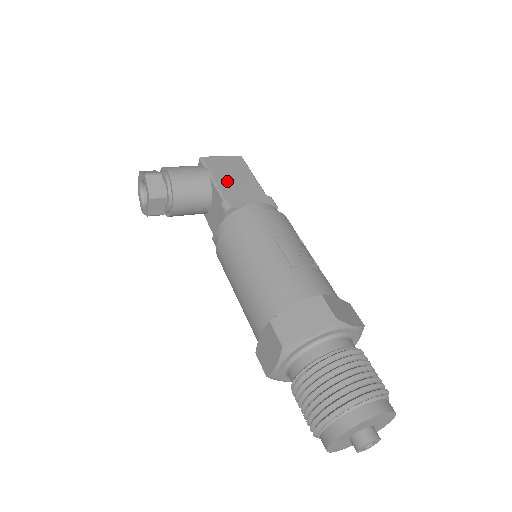
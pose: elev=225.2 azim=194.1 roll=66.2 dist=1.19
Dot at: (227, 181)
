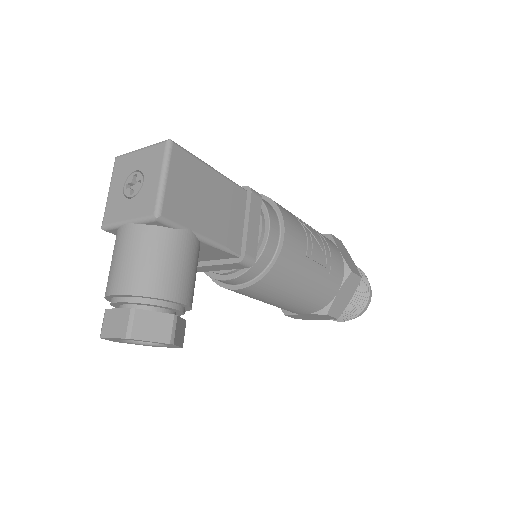
Dot at: (214, 221)
